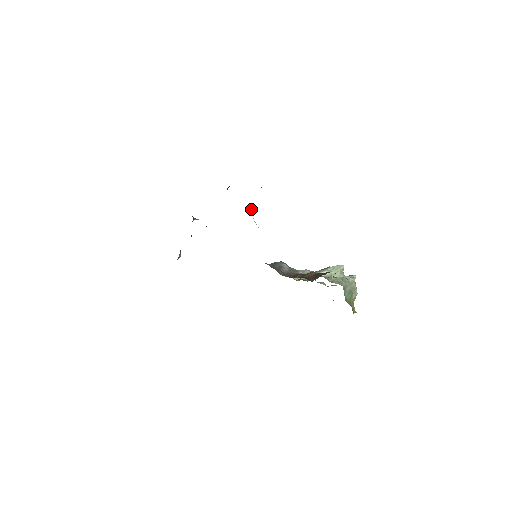
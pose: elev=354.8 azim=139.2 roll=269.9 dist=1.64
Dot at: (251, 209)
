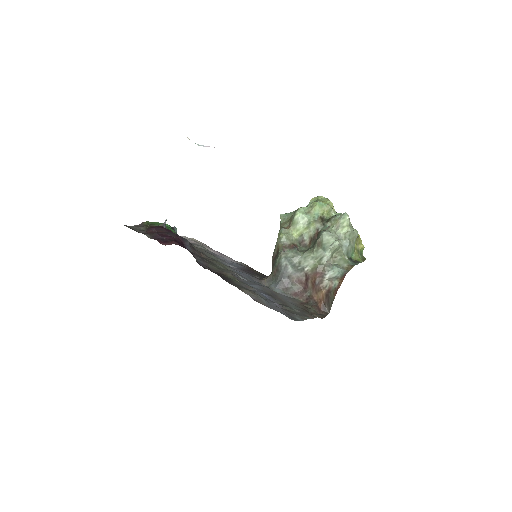
Dot at: occluded
